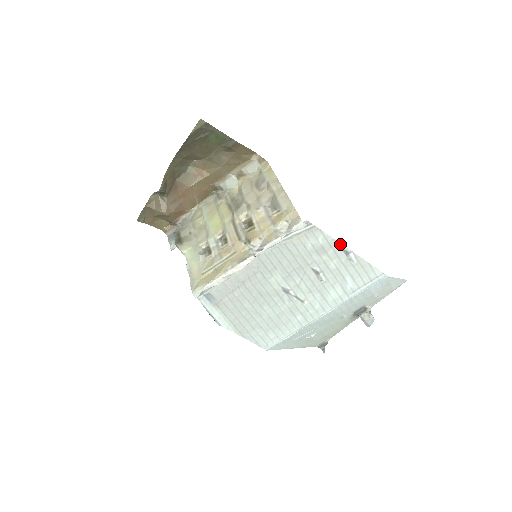
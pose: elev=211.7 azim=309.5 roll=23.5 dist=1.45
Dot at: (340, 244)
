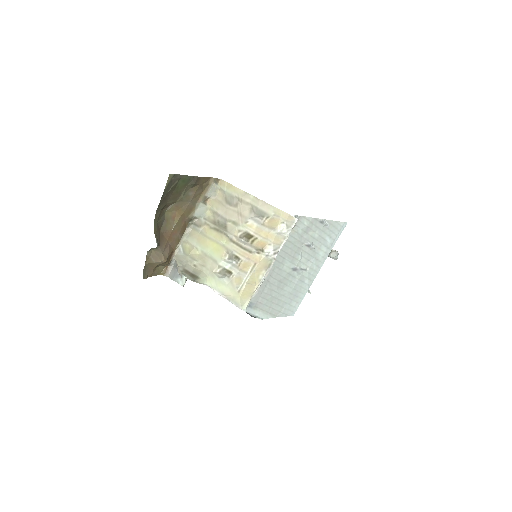
Dot at: (317, 219)
